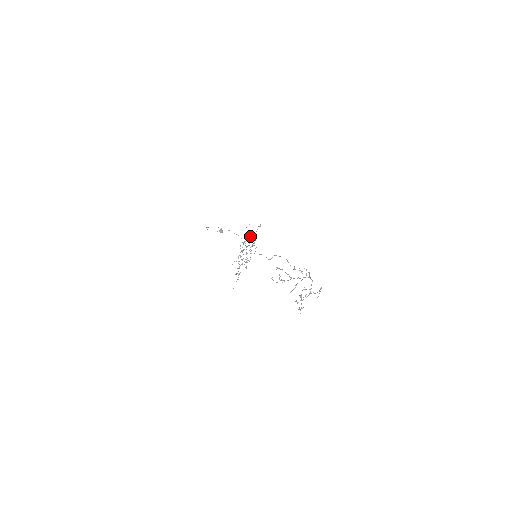
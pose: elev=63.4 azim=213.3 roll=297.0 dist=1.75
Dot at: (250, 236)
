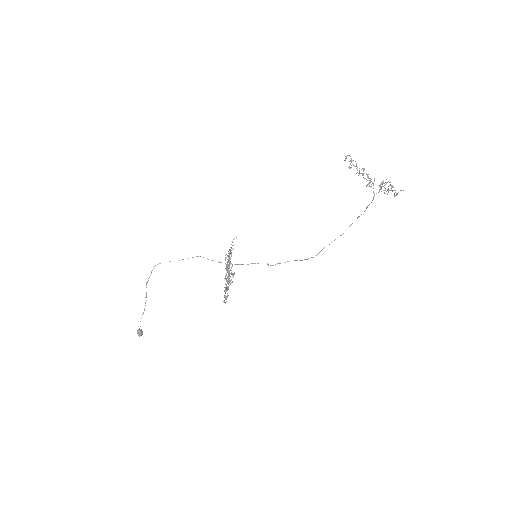
Dot at: occluded
